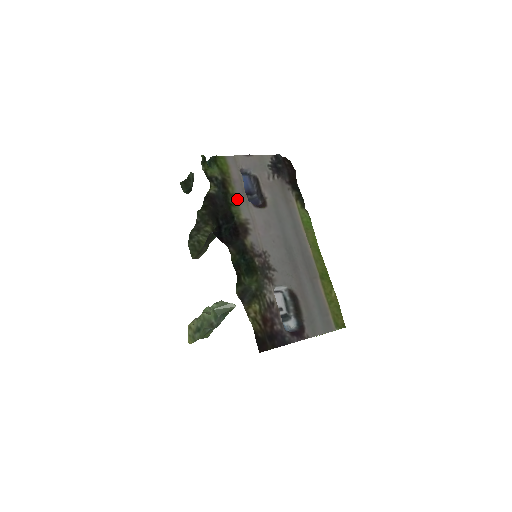
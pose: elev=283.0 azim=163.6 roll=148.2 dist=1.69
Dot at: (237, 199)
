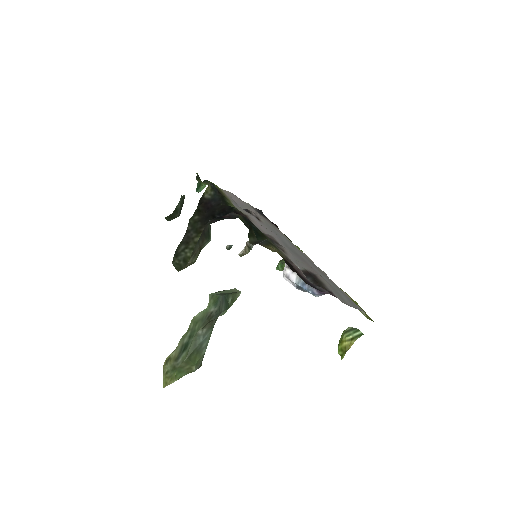
Dot at: (233, 204)
